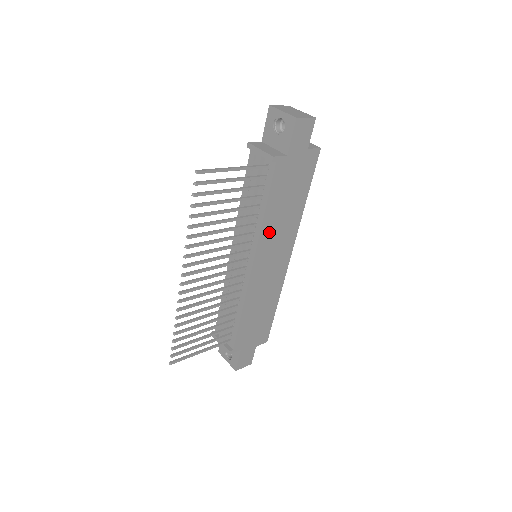
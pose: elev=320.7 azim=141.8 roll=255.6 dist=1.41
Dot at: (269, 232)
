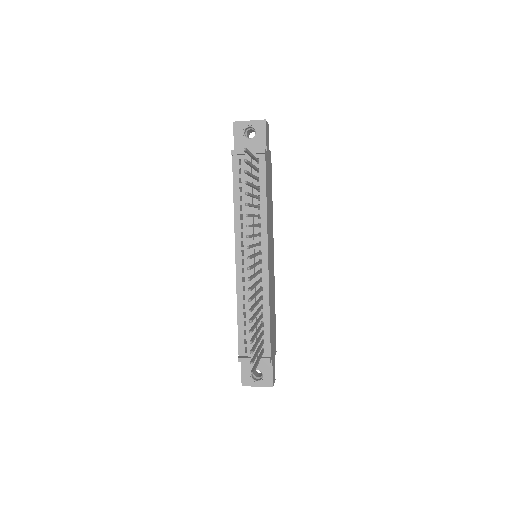
Dot at: (268, 222)
